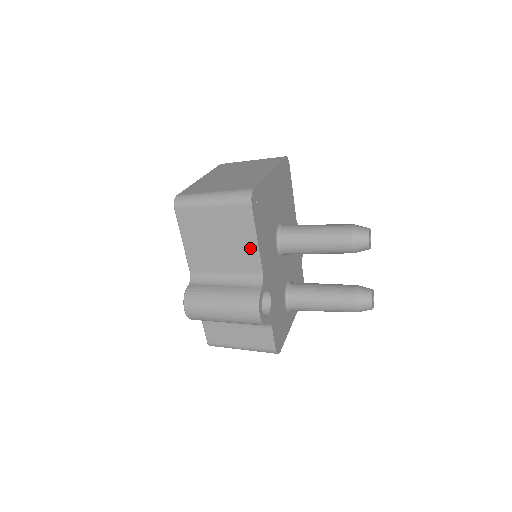
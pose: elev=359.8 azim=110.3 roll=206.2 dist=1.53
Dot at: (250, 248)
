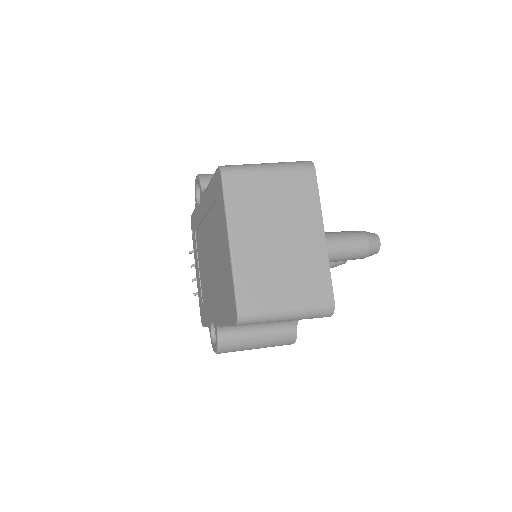
Dot at: occluded
